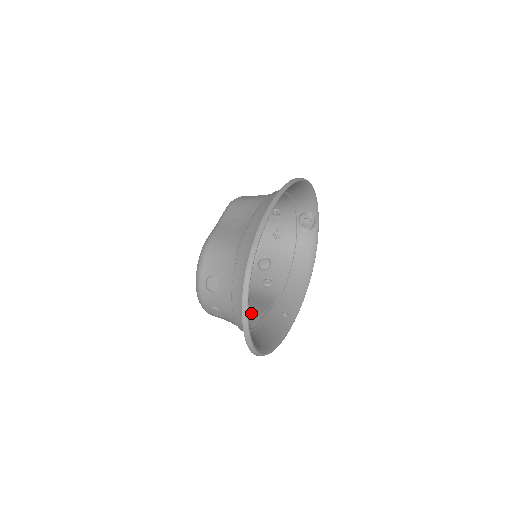
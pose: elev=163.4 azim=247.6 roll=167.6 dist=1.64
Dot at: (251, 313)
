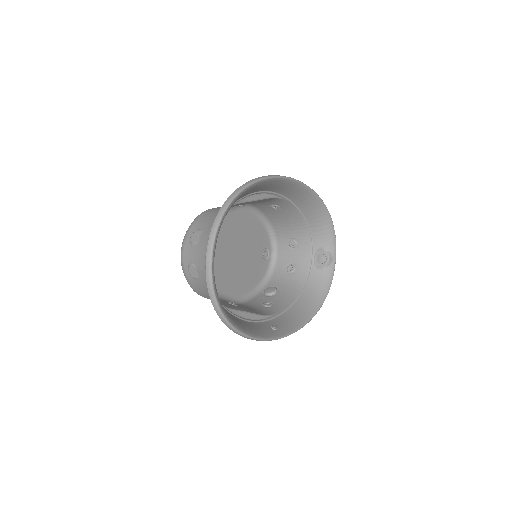
Dot at: (235, 306)
